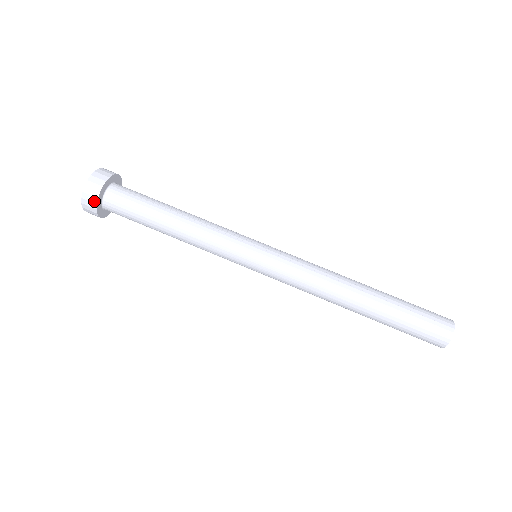
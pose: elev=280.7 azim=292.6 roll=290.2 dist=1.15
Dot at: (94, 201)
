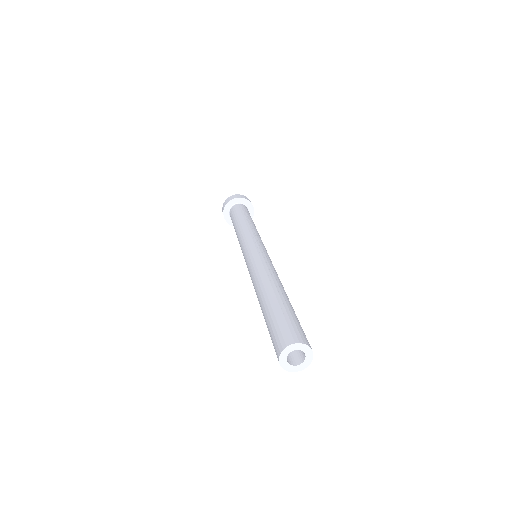
Dot at: (225, 205)
